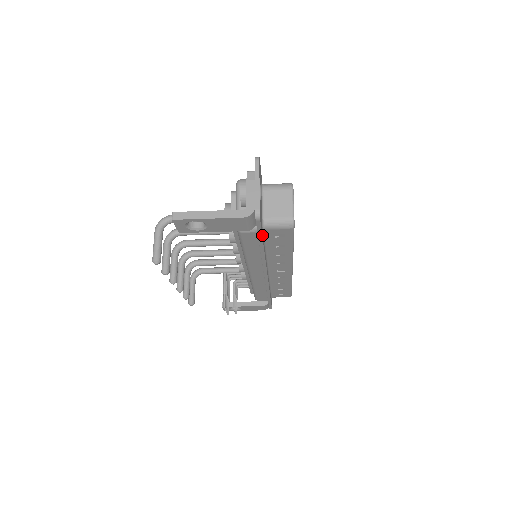
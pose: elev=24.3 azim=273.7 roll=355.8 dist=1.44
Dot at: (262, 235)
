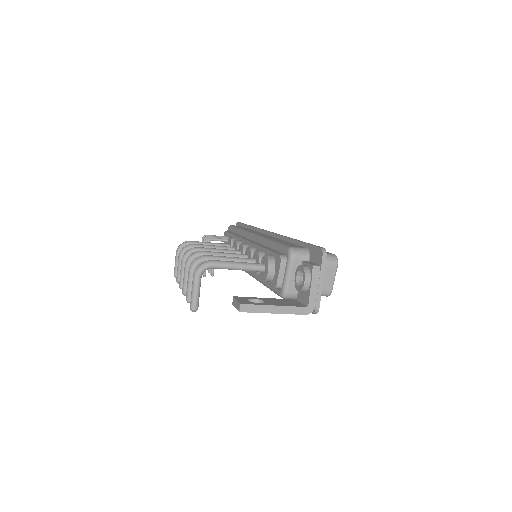
Dot at: occluded
